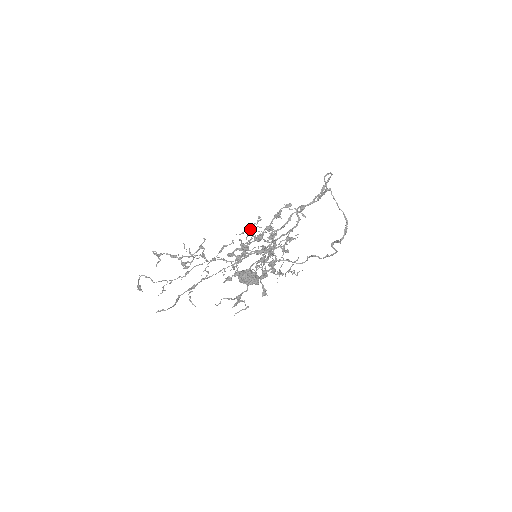
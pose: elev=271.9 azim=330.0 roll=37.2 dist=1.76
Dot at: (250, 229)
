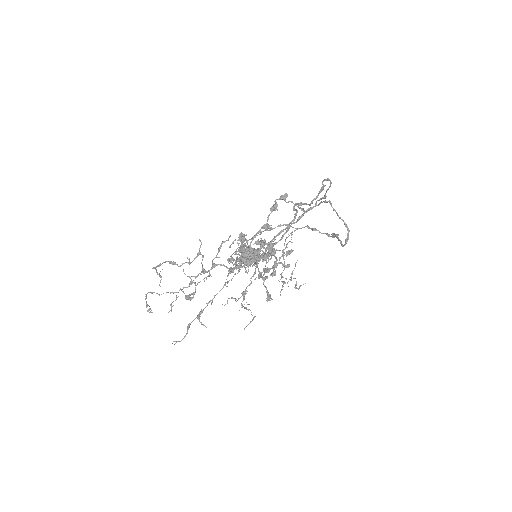
Dot at: occluded
